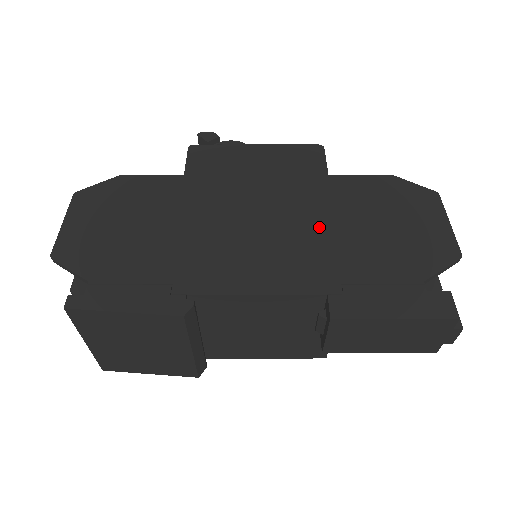
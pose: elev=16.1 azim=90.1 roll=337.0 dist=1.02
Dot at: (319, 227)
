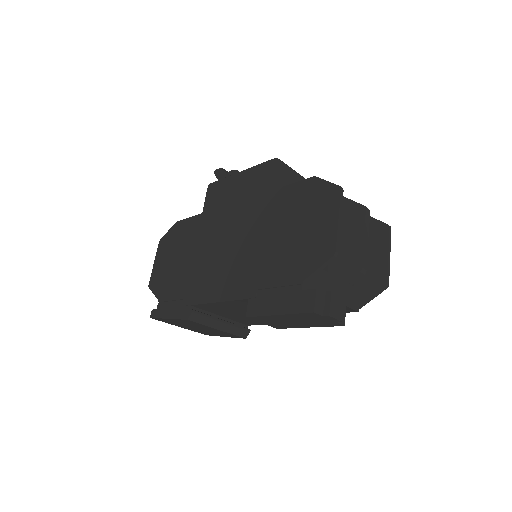
Dot at: (257, 242)
